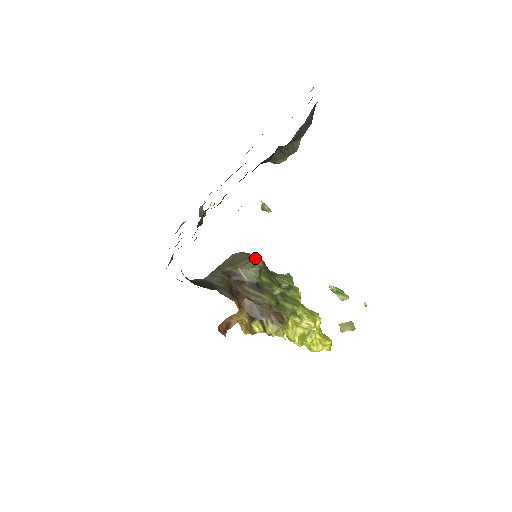
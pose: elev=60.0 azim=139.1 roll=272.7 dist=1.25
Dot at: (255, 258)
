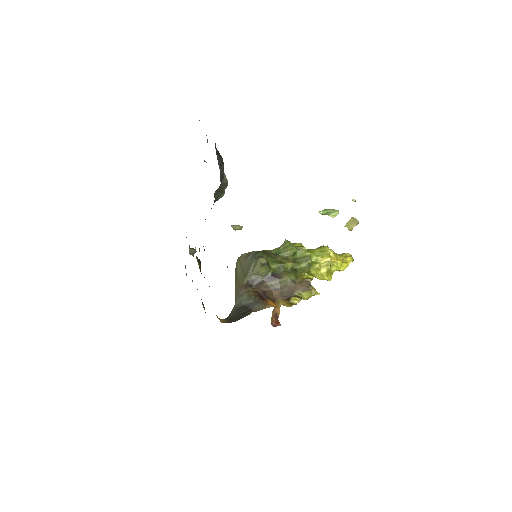
Dot at: (257, 258)
